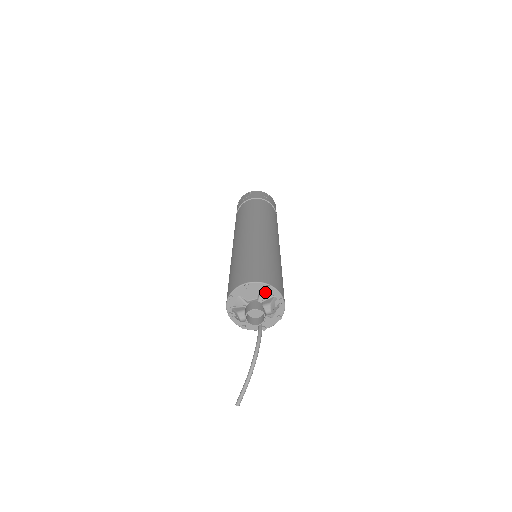
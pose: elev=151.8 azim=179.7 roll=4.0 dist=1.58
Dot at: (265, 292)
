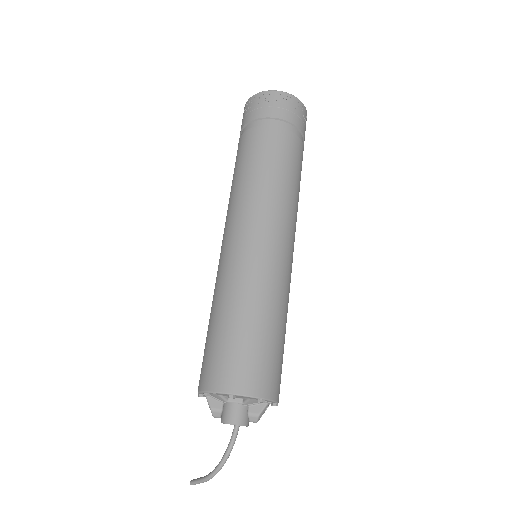
Dot at: (256, 400)
